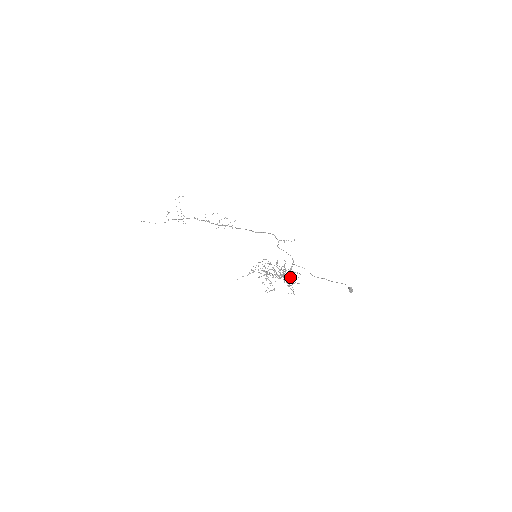
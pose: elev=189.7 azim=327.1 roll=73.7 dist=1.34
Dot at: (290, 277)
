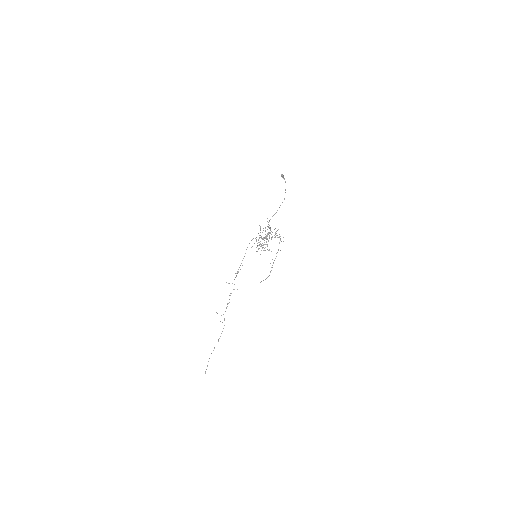
Dot at: occluded
